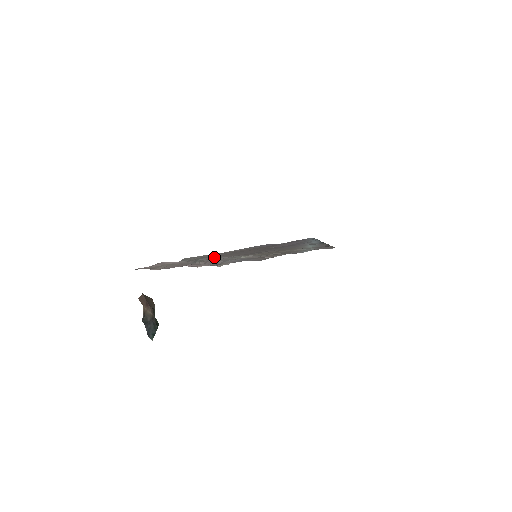
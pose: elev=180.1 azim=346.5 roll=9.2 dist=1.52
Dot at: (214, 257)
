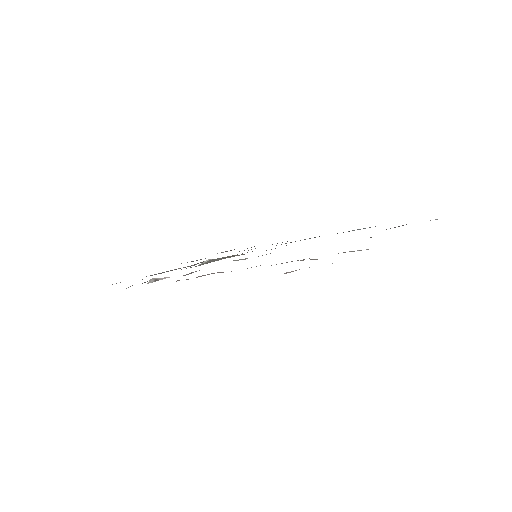
Dot at: occluded
